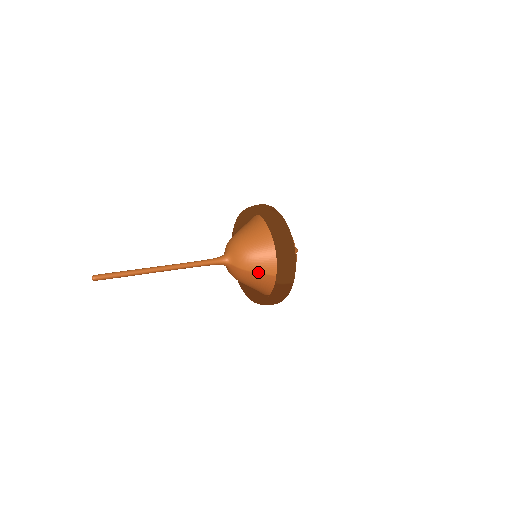
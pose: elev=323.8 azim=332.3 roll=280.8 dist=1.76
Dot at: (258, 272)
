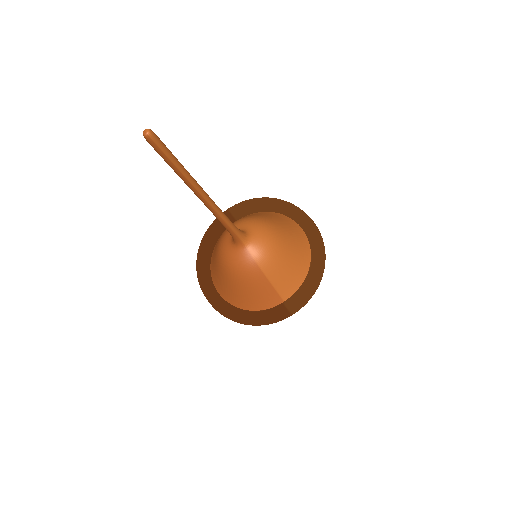
Dot at: (269, 279)
